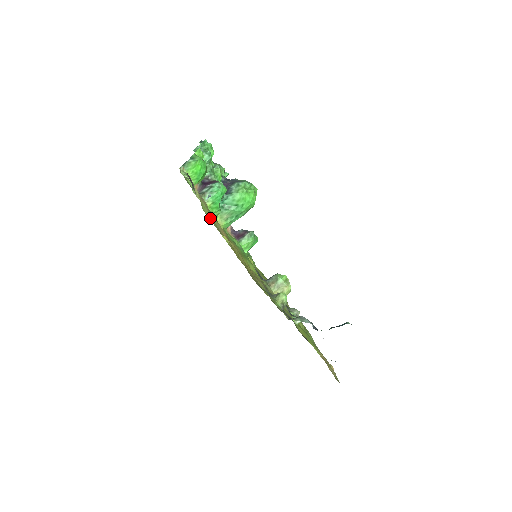
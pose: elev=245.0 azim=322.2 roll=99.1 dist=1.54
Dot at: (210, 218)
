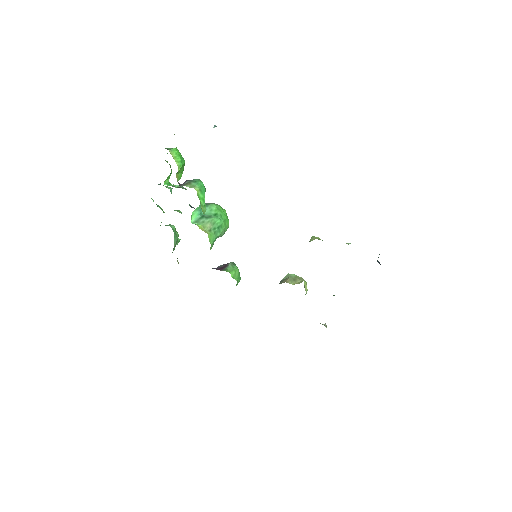
Dot at: occluded
